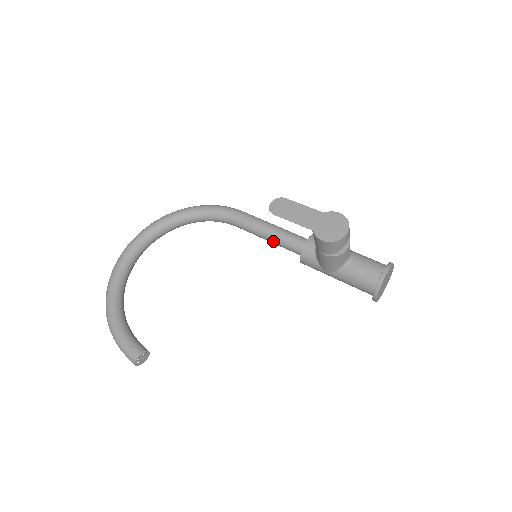
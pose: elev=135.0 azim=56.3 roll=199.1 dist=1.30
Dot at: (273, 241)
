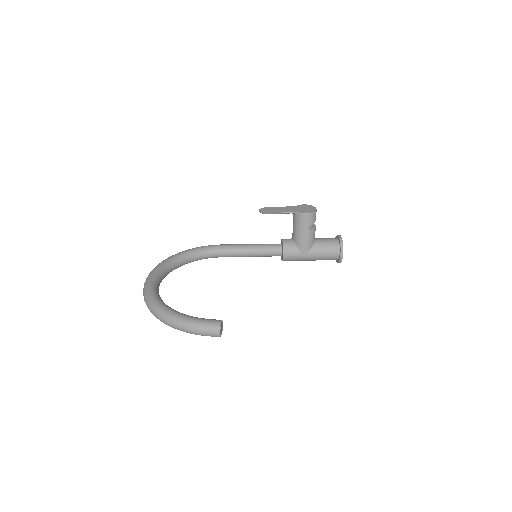
Dot at: (257, 252)
